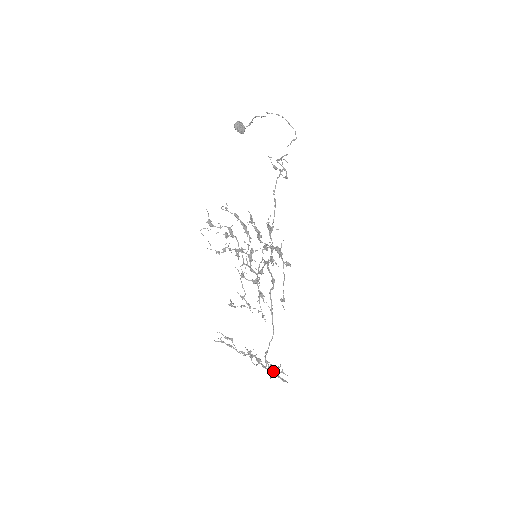
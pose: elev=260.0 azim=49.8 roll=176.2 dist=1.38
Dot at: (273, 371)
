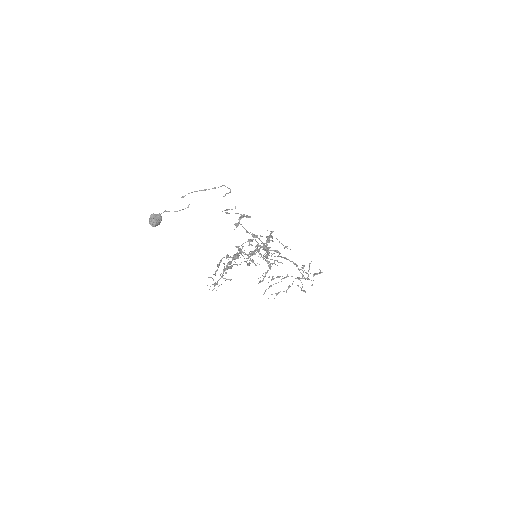
Dot at: (313, 276)
